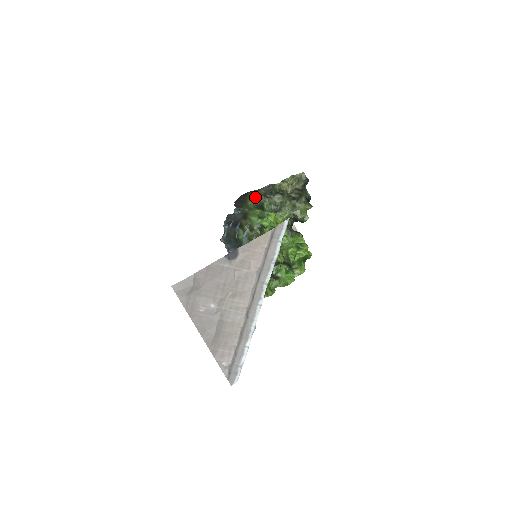
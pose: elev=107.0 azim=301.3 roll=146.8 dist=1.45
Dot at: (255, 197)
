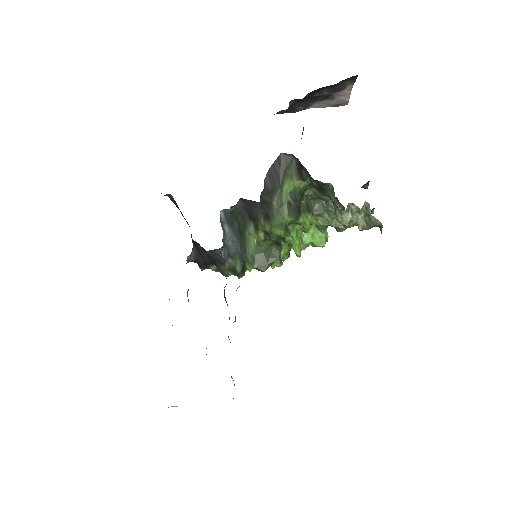
Dot at: (300, 178)
